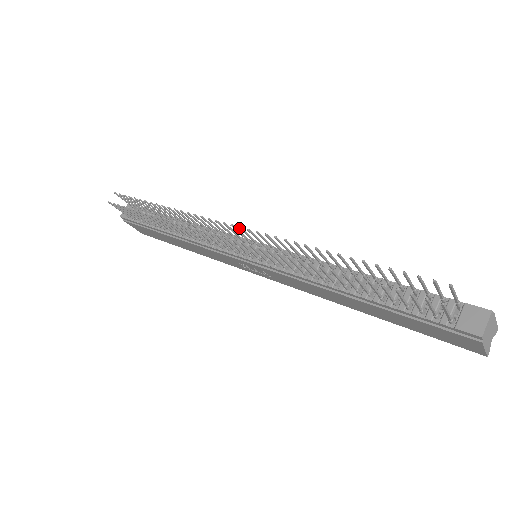
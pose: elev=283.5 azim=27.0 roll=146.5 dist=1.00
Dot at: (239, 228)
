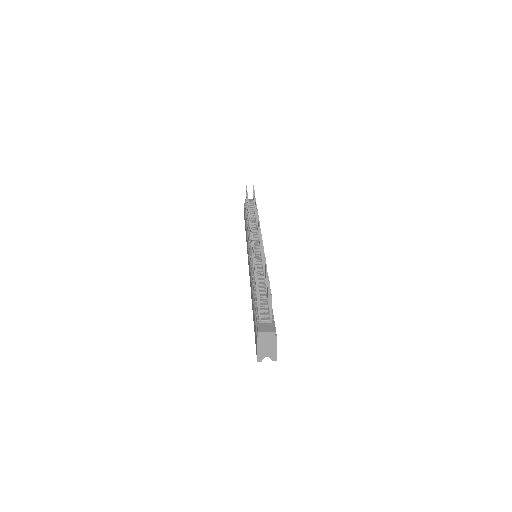
Dot at: (260, 229)
